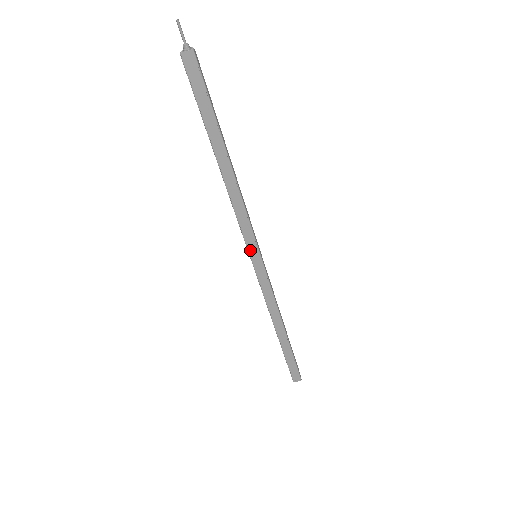
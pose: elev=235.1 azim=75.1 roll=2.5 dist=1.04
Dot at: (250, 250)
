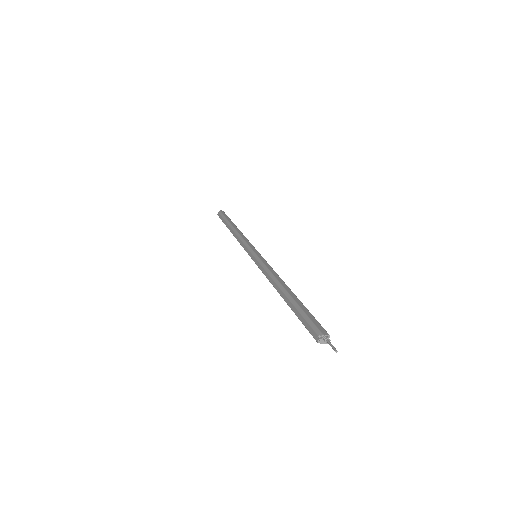
Dot at: (255, 262)
